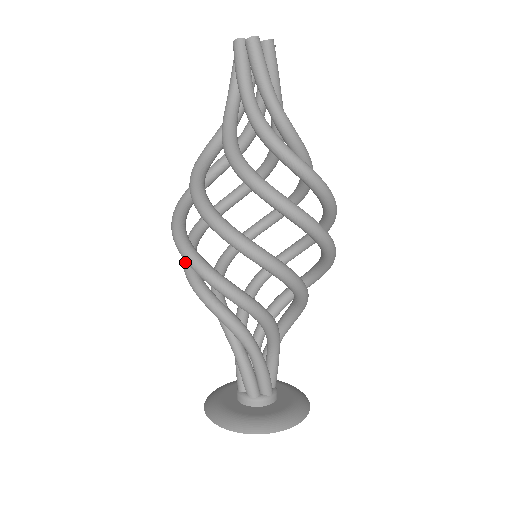
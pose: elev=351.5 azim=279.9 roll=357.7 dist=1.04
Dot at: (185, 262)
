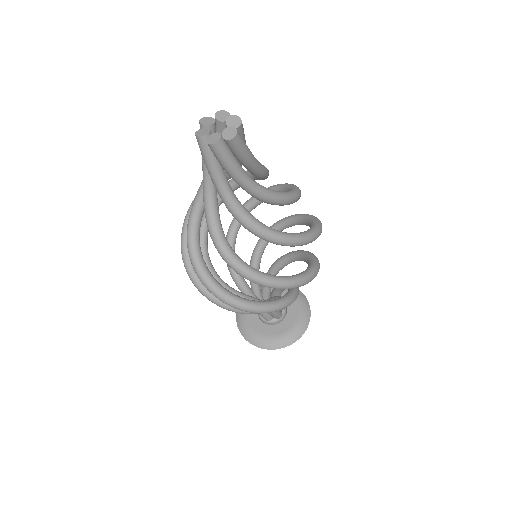
Dot at: occluded
